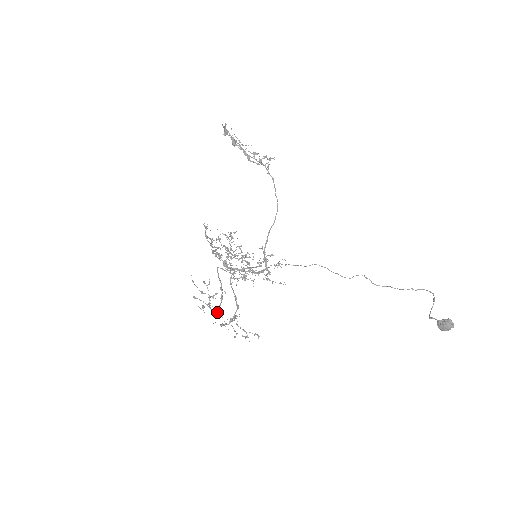
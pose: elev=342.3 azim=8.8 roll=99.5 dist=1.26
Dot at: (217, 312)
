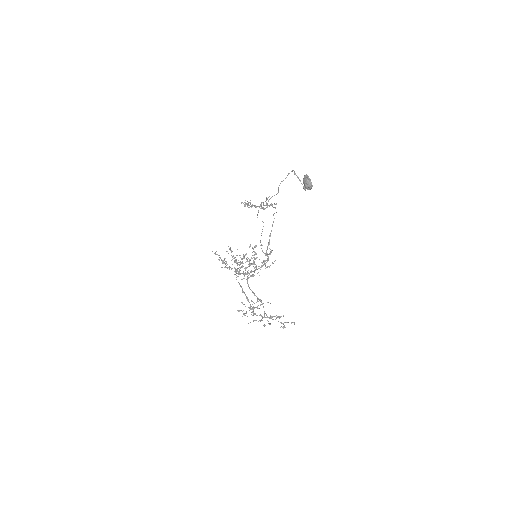
Dot at: (254, 314)
